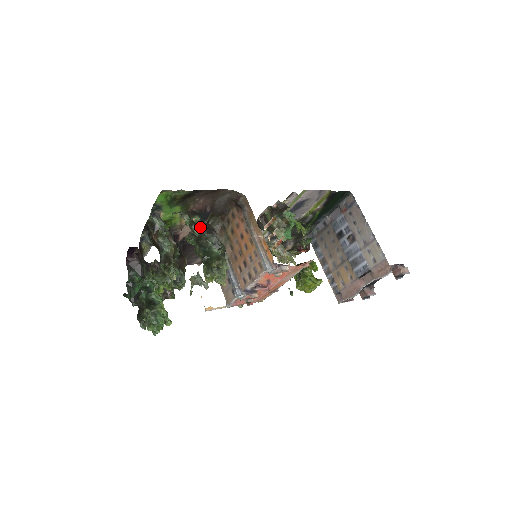
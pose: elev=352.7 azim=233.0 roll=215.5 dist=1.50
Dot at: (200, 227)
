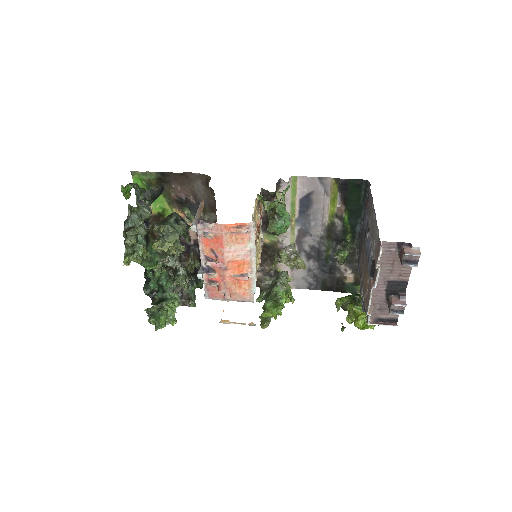
Dot at: (143, 193)
